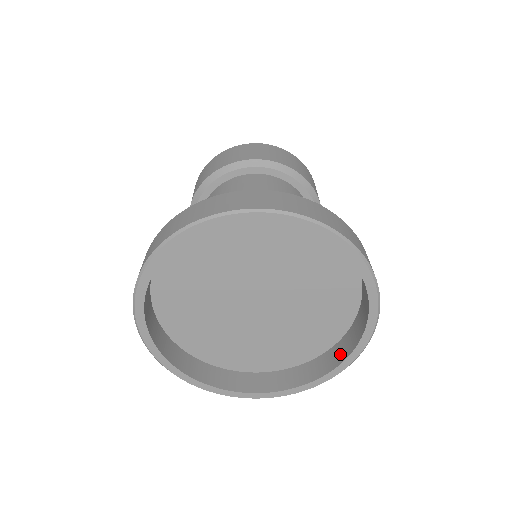
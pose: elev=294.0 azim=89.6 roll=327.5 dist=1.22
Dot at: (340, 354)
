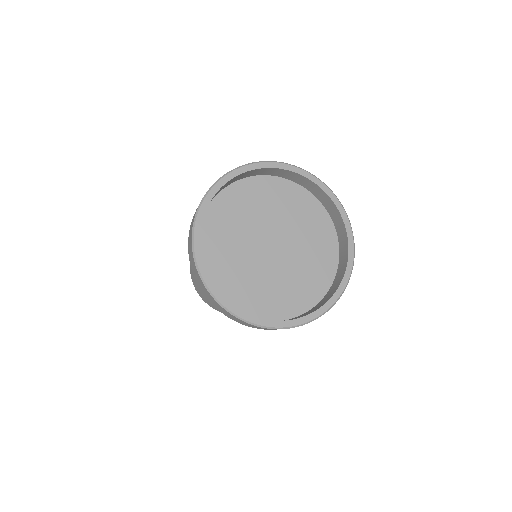
Dot at: (344, 258)
